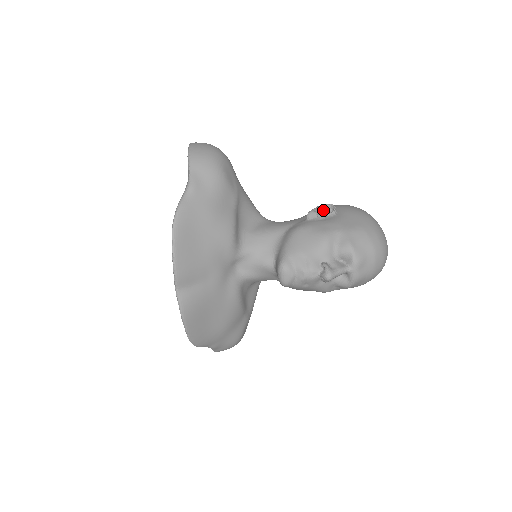
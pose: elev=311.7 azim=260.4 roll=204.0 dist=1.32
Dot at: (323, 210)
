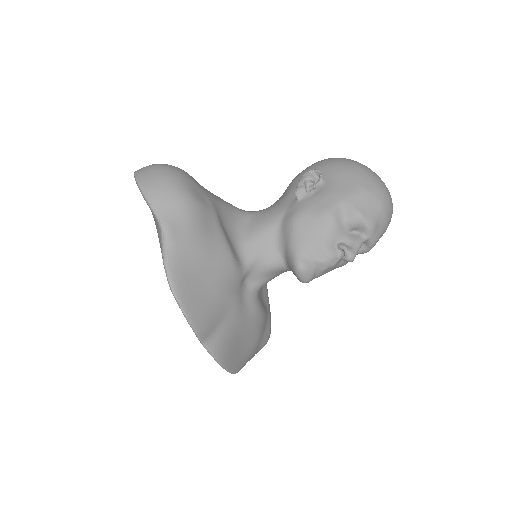
Dot at: (308, 180)
